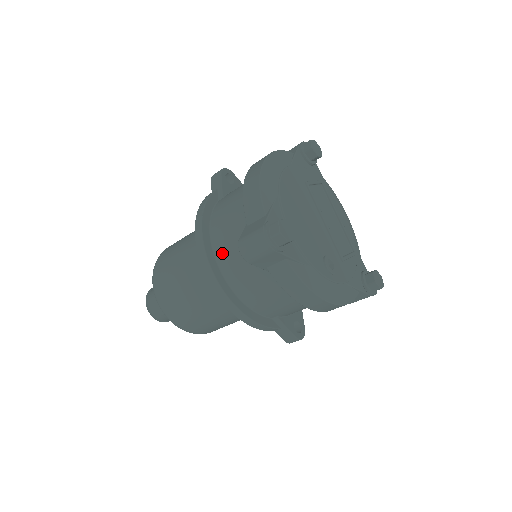
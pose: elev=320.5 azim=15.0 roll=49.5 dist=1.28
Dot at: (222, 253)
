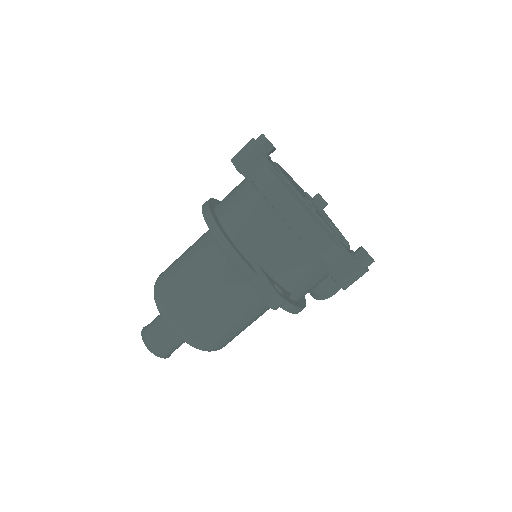
Dot at: (221, 202)
